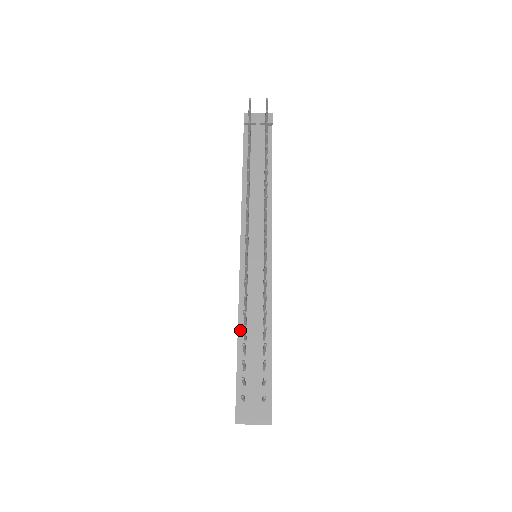
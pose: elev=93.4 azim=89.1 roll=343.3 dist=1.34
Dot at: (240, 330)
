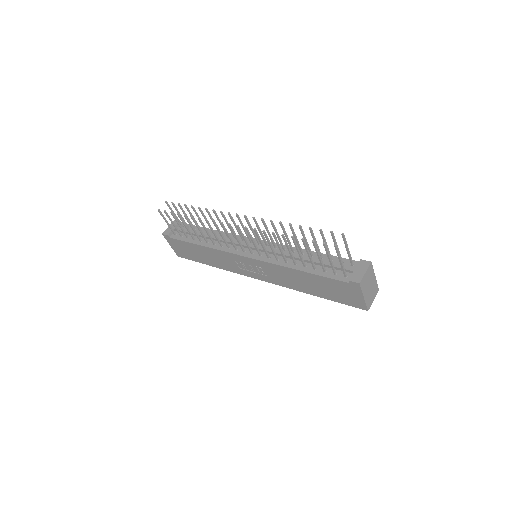
Dot at: (297, 268)
